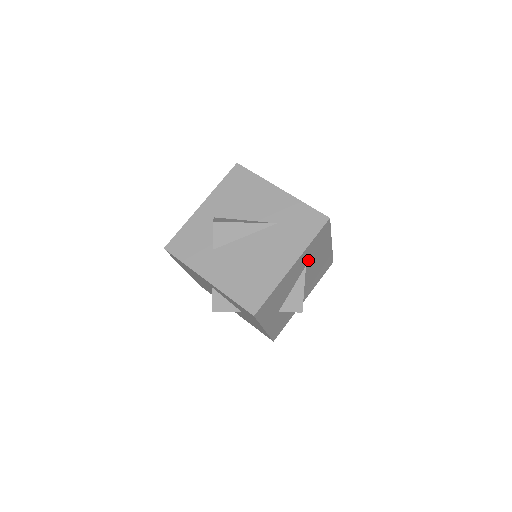
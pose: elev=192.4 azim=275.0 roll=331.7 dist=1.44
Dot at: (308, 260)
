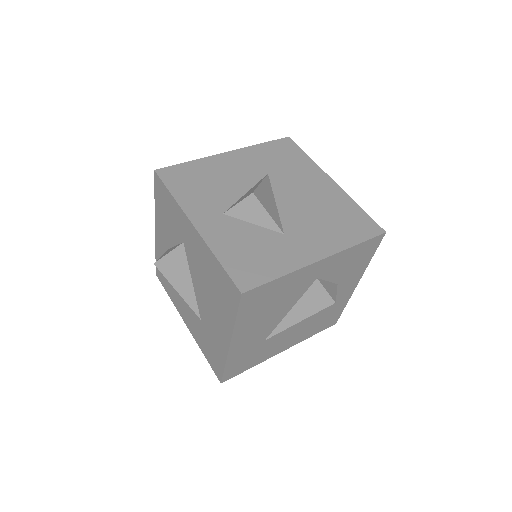
Dot at: (270, 169)
